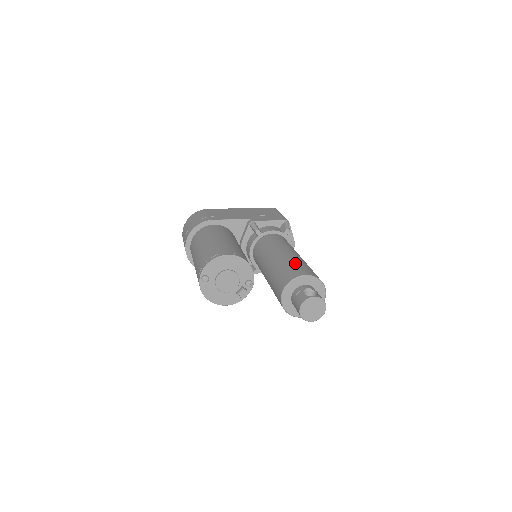
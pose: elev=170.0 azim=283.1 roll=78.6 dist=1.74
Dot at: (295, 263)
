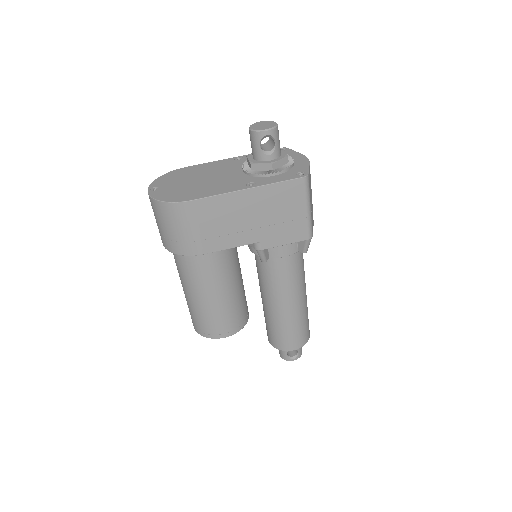
Dot at: (291, 331)
